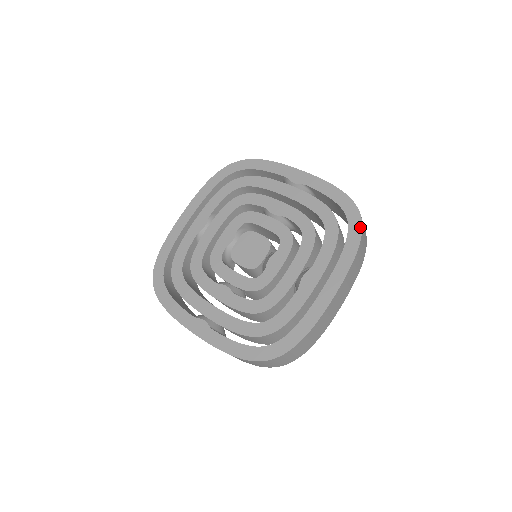
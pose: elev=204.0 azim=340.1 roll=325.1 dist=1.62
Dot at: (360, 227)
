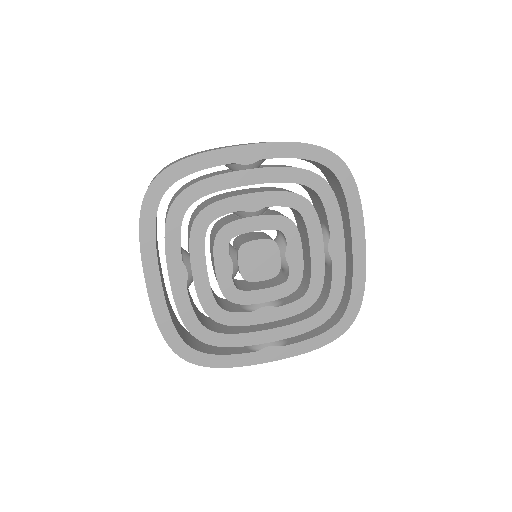
Dot at: (348, 170)
